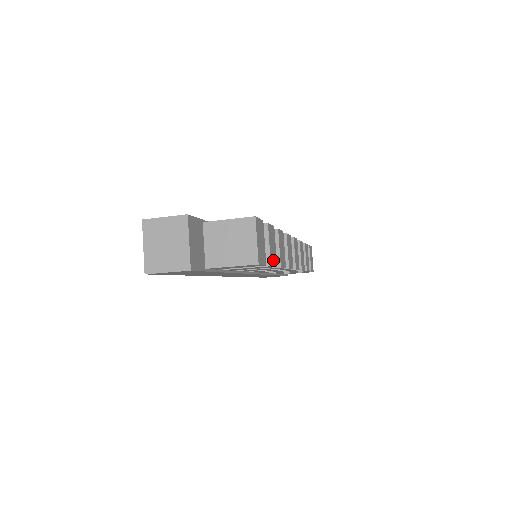
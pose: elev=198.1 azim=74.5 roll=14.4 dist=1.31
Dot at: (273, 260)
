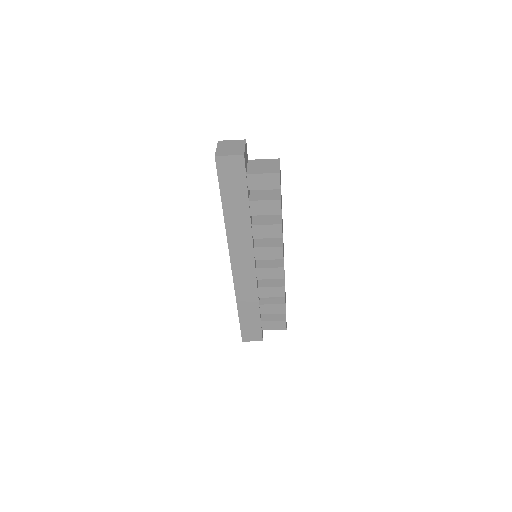
Dot at: (281, 204)
